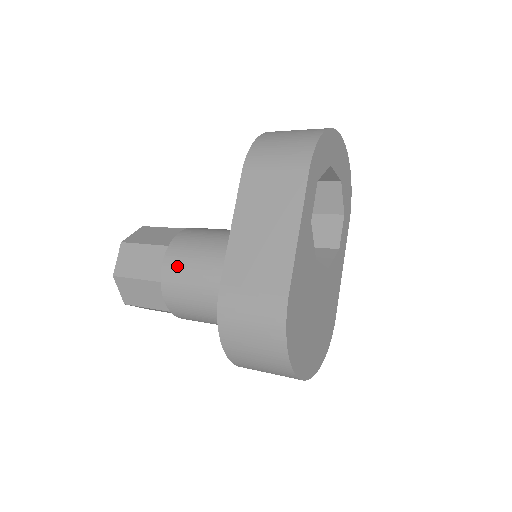
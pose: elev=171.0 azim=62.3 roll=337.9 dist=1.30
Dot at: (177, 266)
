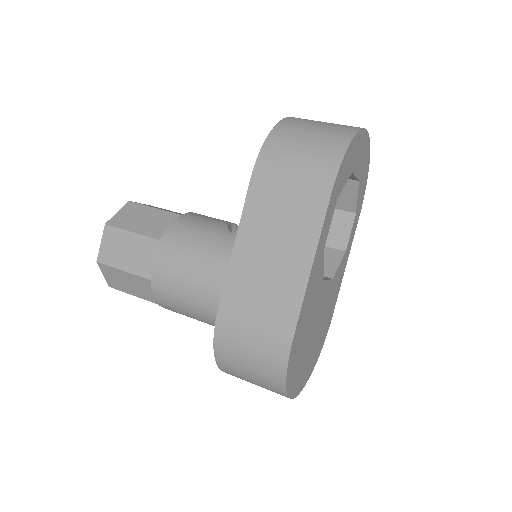
Dot at: (170, 268)
